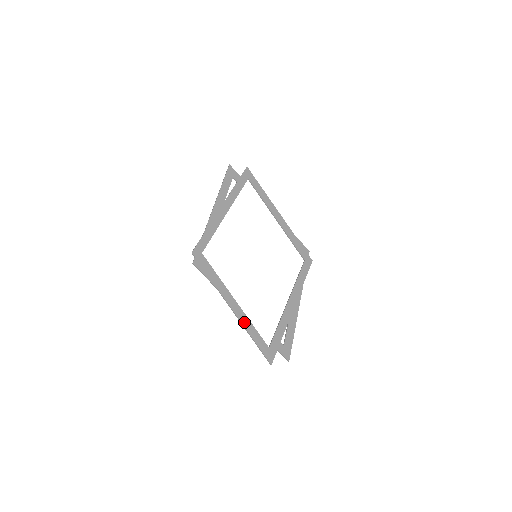
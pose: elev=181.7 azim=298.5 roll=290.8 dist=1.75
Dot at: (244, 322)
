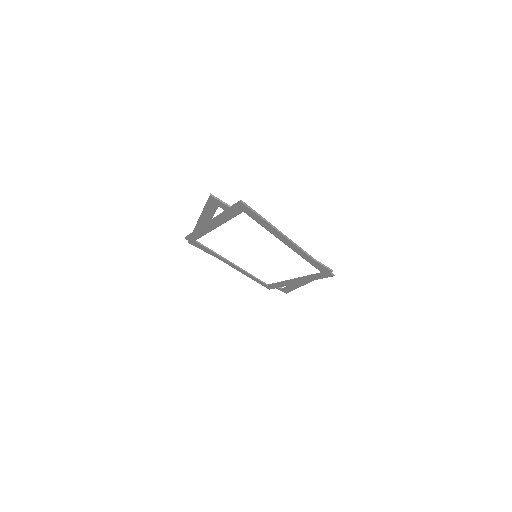
Dot at: (244, 273)
